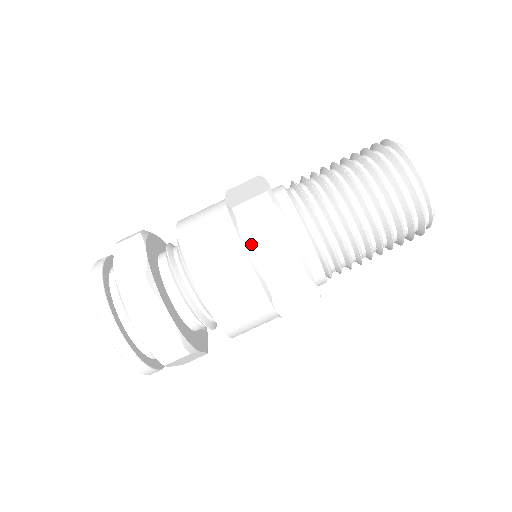
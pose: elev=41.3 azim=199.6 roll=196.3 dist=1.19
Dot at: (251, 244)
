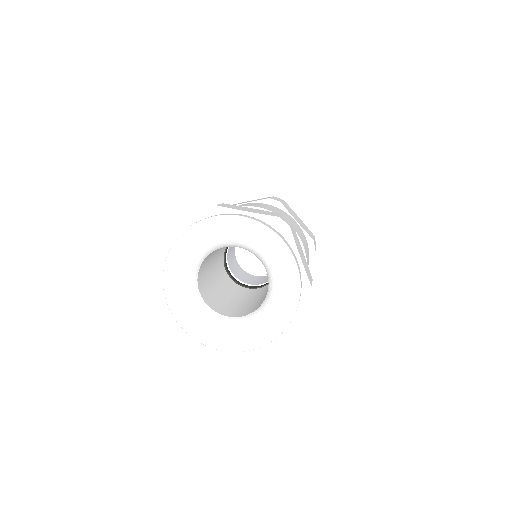
Dot at: (242, 203)
